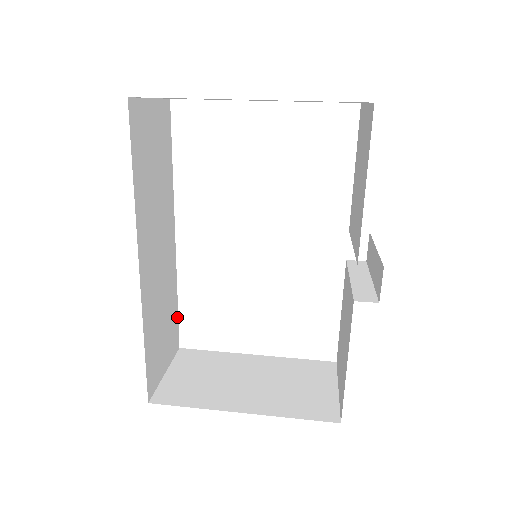
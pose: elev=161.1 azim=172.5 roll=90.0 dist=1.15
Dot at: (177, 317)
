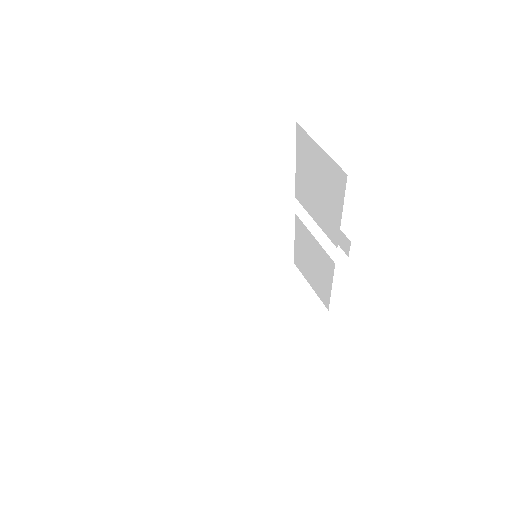
Dot at: occluded
